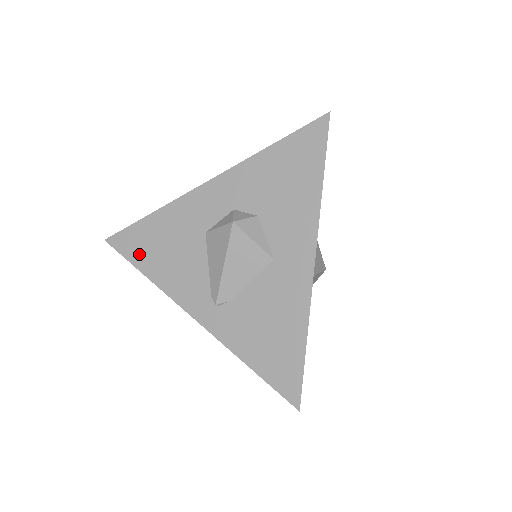
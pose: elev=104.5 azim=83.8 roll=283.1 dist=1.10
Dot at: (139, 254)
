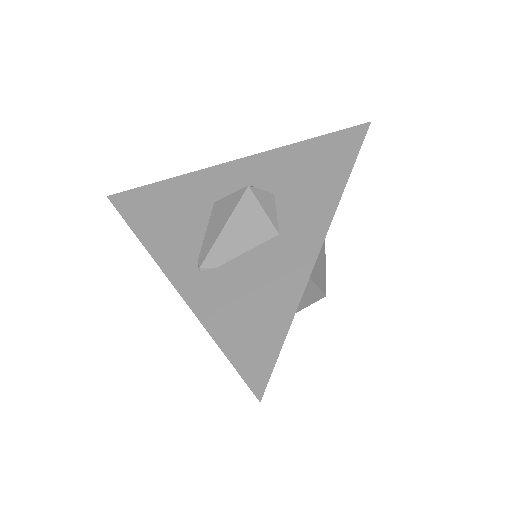
Dot at: (137, 212)
